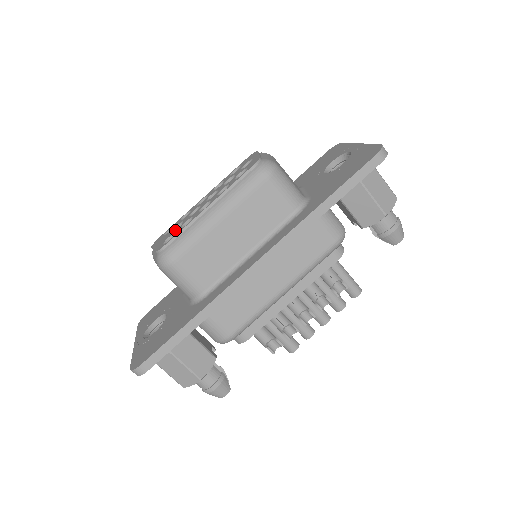
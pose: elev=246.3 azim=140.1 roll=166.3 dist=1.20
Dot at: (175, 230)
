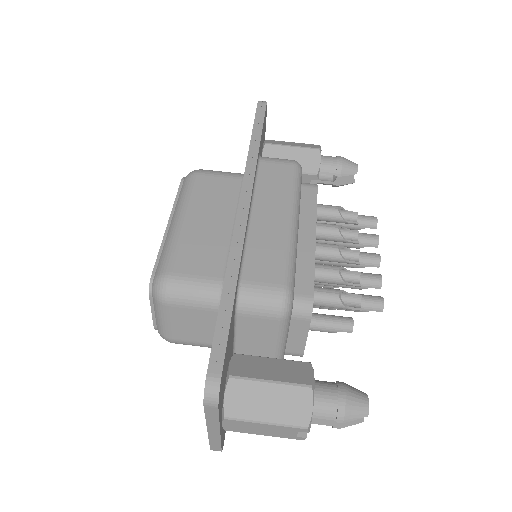
Dot at: occluded
